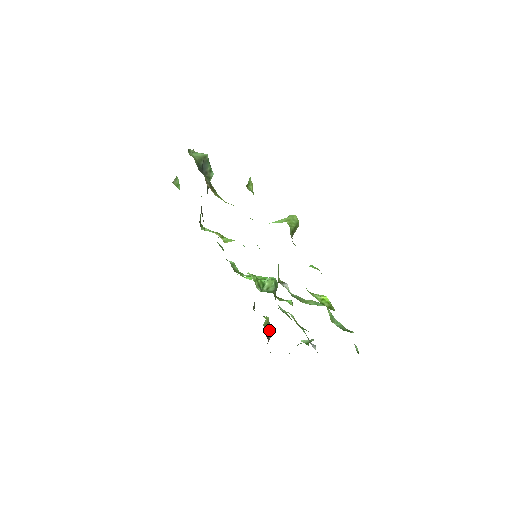
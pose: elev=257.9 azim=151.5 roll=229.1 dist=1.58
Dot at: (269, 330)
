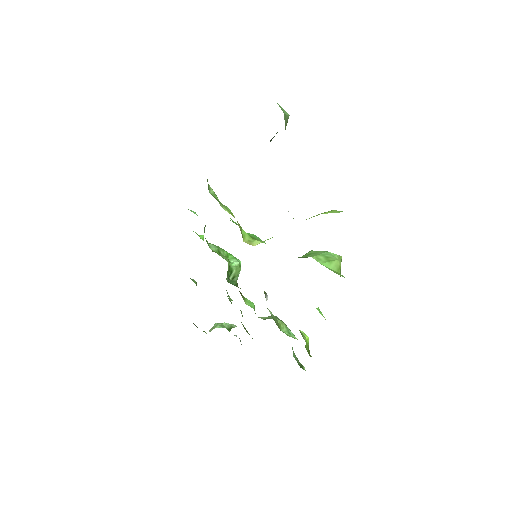
Dot at: occluded
